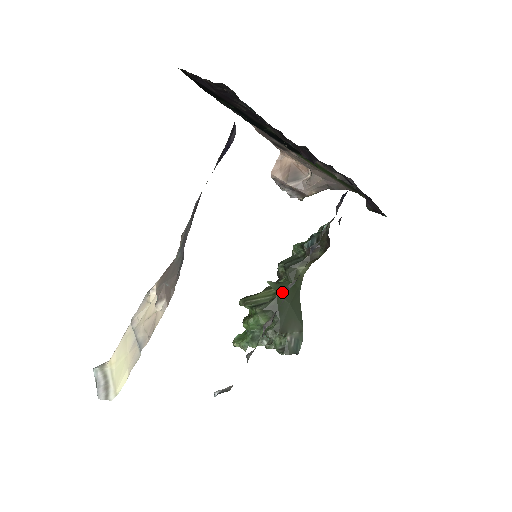
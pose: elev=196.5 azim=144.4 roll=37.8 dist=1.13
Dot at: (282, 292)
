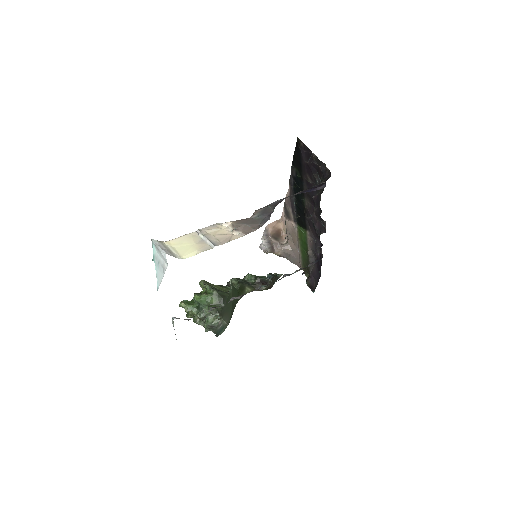
Dot at: (233, 293)
